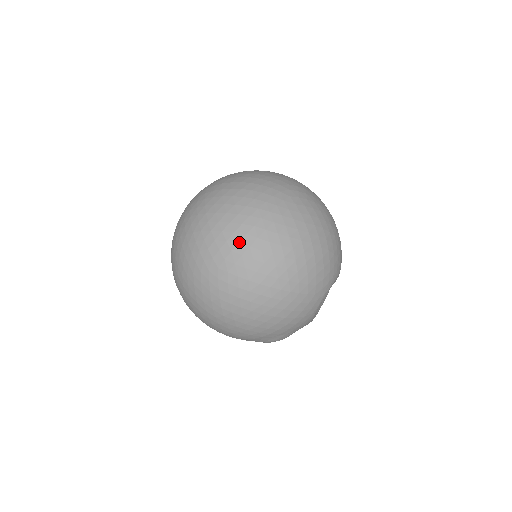
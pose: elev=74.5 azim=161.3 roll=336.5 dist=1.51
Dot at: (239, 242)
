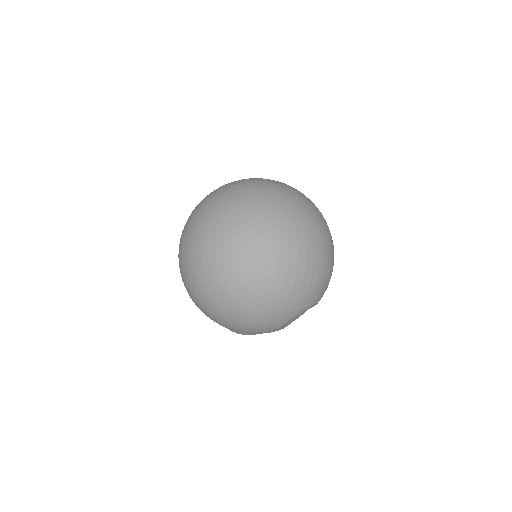
Dot at: (233, 247)
